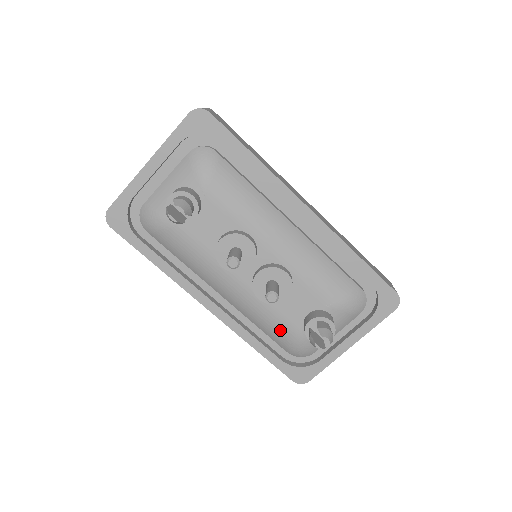
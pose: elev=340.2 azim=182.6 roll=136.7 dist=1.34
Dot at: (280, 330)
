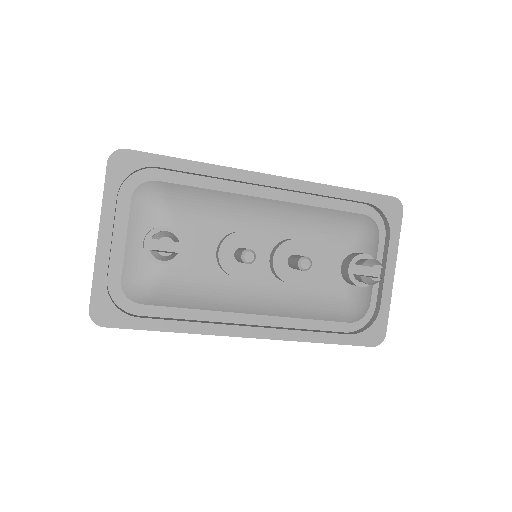
Dot at: (329, 303)
